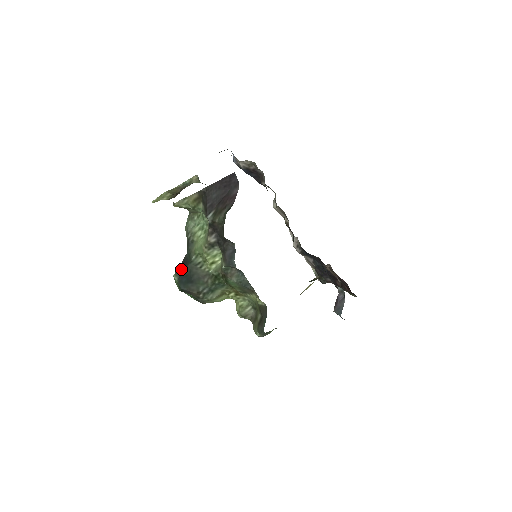
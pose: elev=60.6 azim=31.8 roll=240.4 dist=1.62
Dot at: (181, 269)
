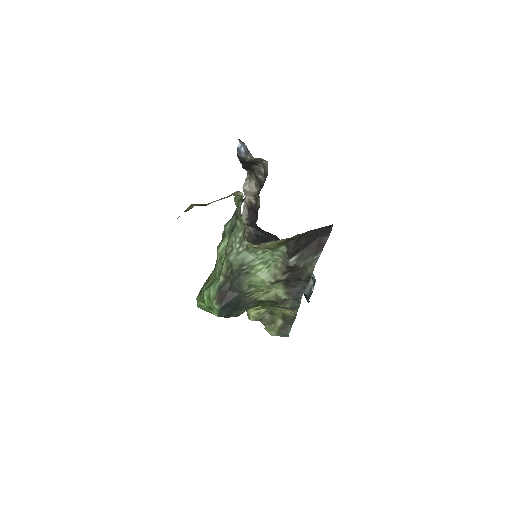
Dot at: (224, 298)
